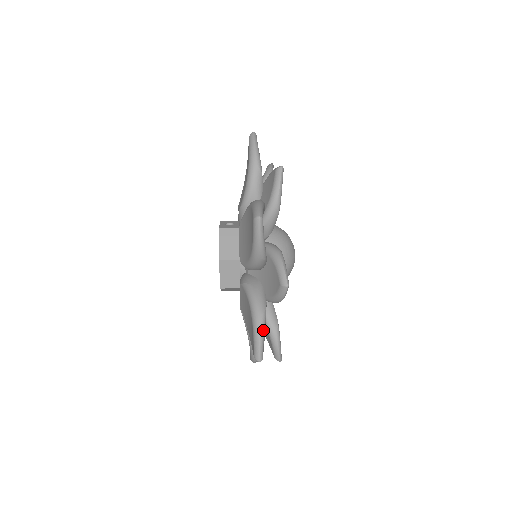
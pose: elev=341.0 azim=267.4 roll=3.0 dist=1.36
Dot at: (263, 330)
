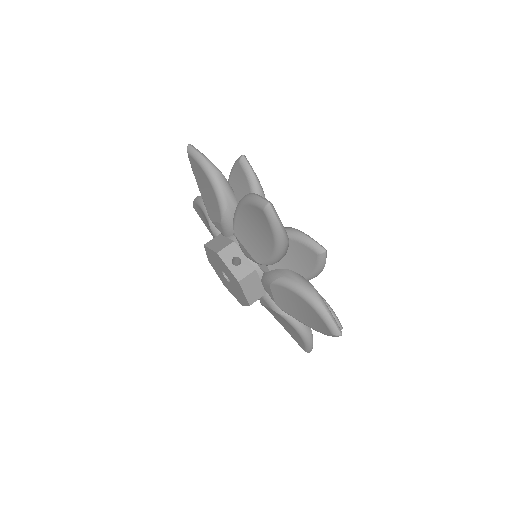
Dot at: occluded
